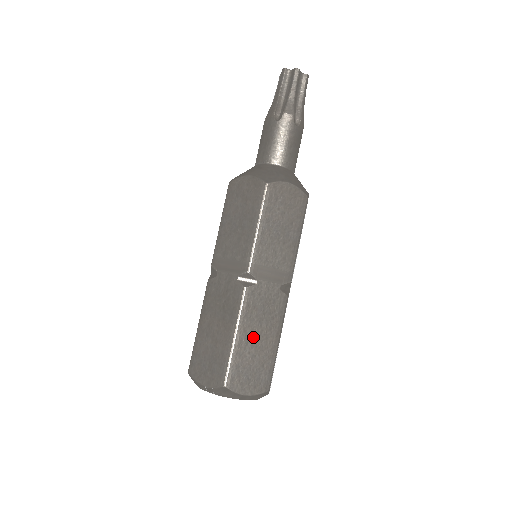
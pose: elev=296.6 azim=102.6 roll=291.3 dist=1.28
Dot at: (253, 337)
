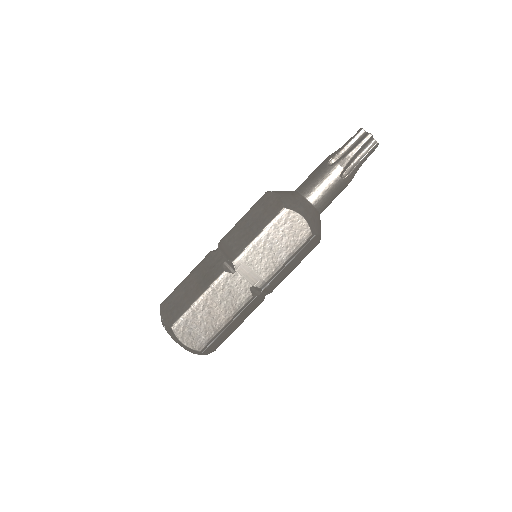
Dot at: (210, 308)
